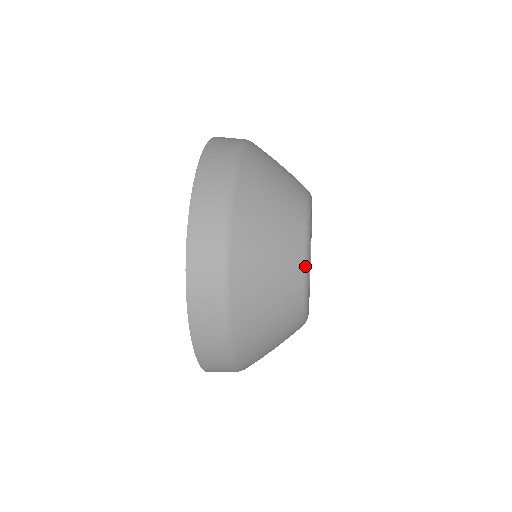
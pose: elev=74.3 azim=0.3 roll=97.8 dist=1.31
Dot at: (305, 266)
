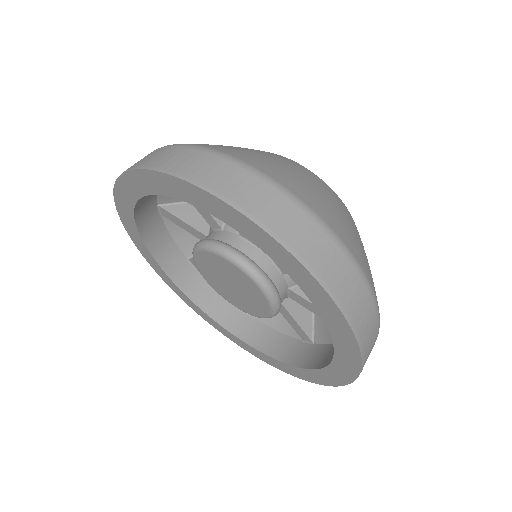
Dot at: occluded
